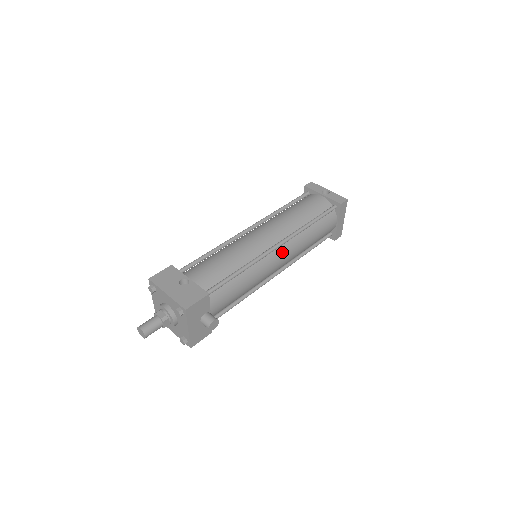
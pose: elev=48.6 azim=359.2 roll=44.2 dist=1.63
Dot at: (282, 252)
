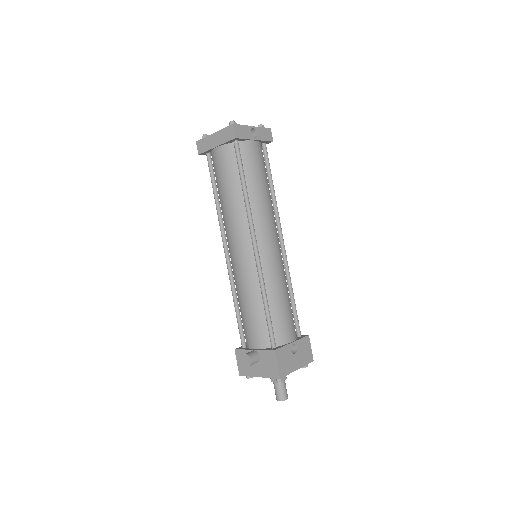
Dot at: occluded
